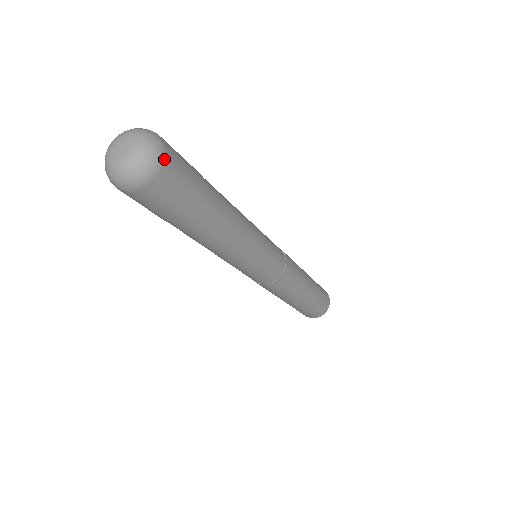
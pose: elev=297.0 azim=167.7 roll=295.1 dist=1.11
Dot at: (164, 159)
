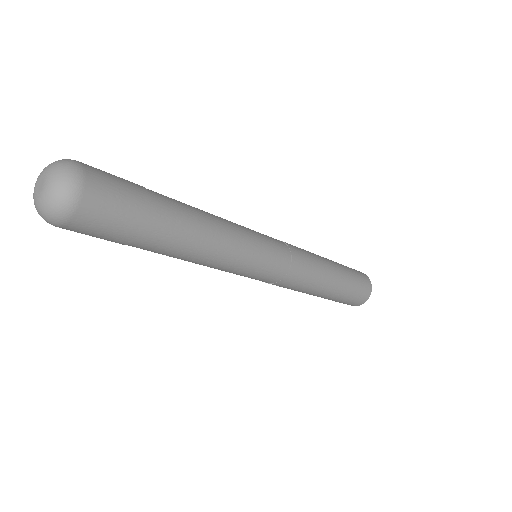
Dot at: (84, 181)
